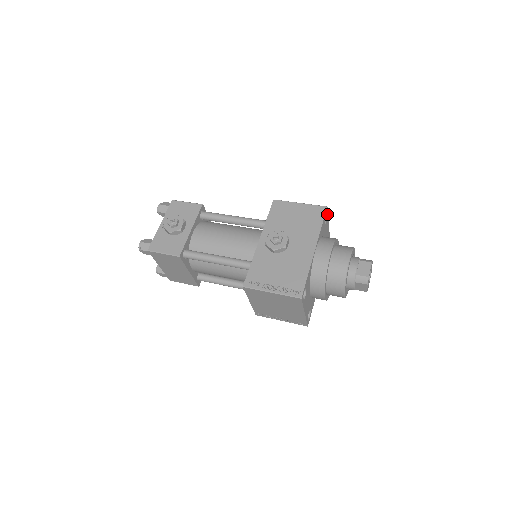
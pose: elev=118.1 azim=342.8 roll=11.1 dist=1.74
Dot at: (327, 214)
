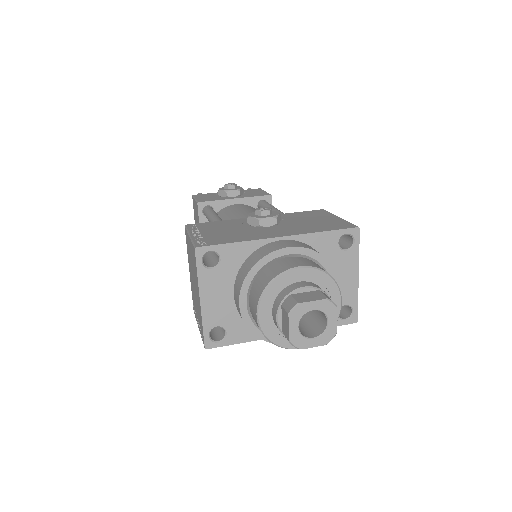
Dot at: (356, 243)
